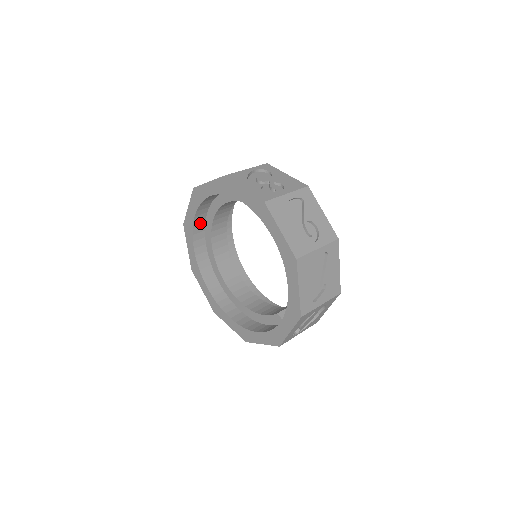
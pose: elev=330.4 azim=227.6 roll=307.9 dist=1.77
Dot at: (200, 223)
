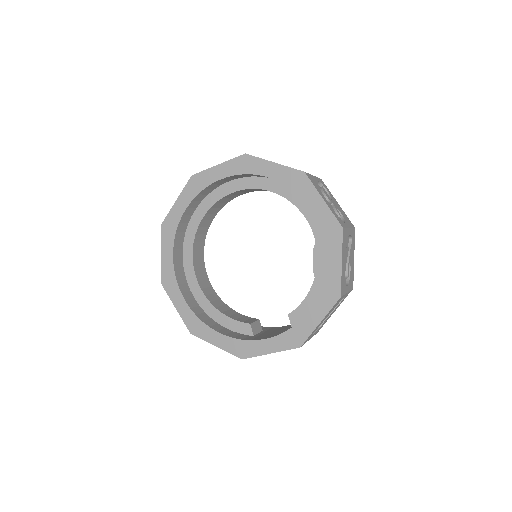
Dot at: (213, 187)
